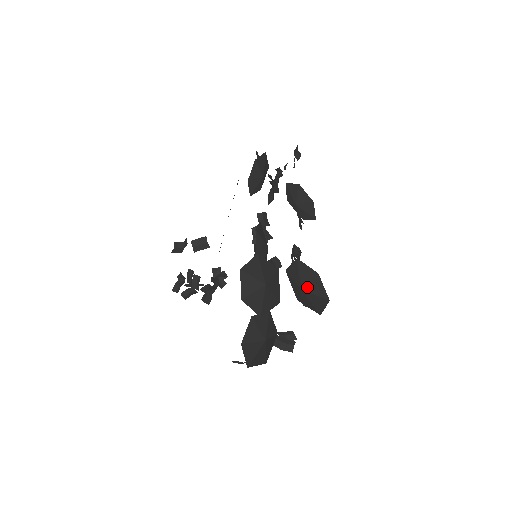
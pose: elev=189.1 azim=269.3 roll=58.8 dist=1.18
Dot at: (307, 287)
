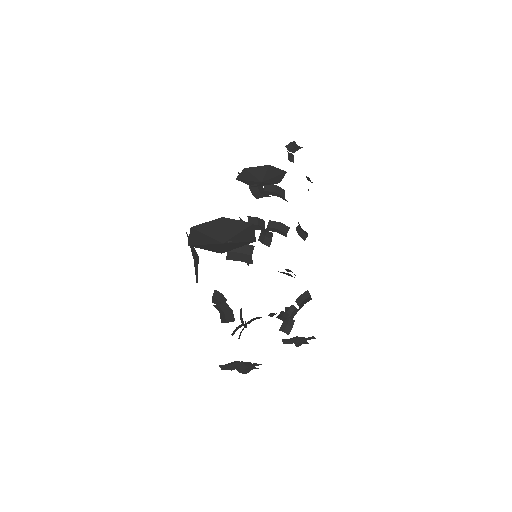
Dot at: (231, 239)
